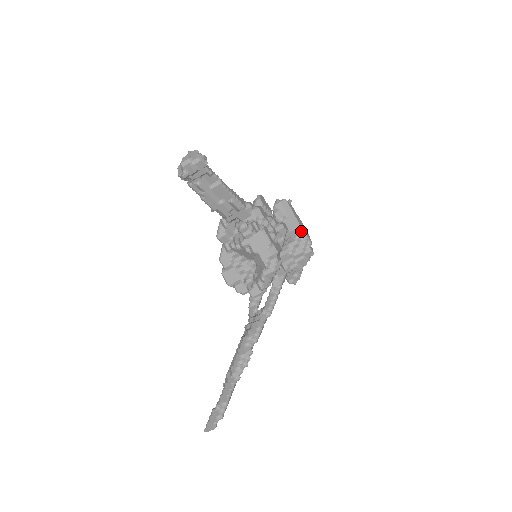
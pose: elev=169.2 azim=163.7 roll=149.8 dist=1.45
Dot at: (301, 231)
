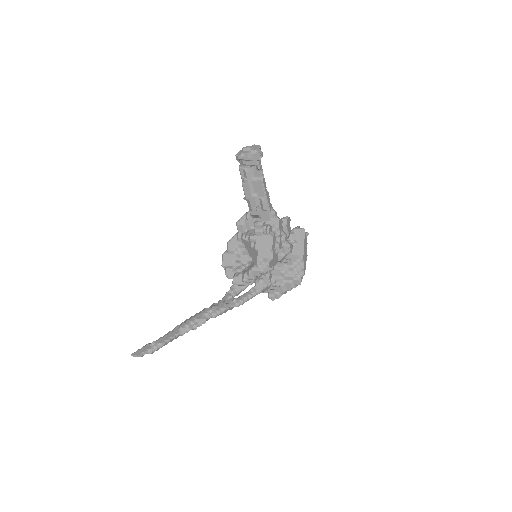
Dot at: (301, 260)
